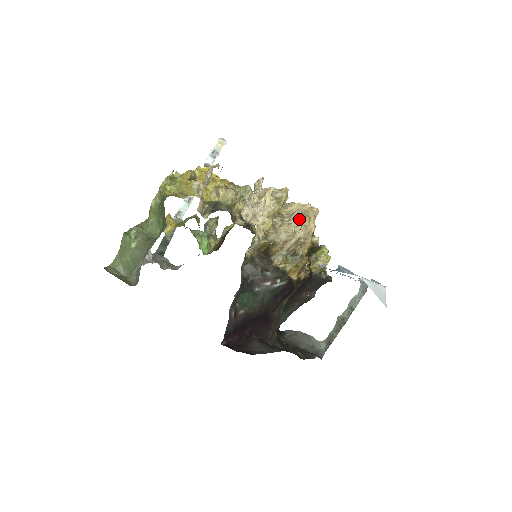
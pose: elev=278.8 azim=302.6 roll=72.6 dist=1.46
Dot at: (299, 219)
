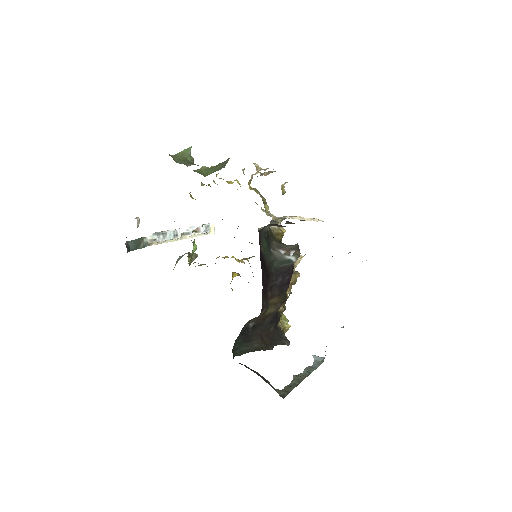
Dot at: occluded
